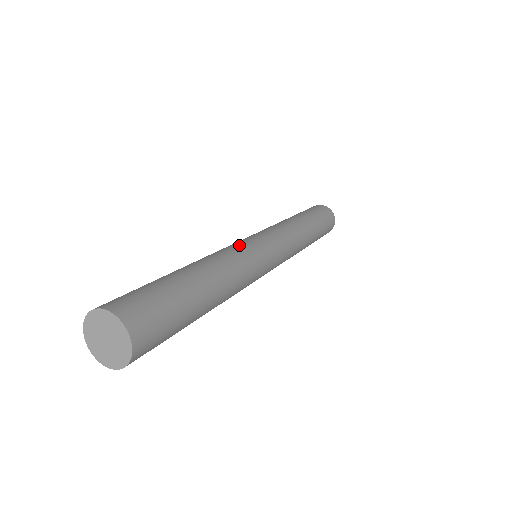
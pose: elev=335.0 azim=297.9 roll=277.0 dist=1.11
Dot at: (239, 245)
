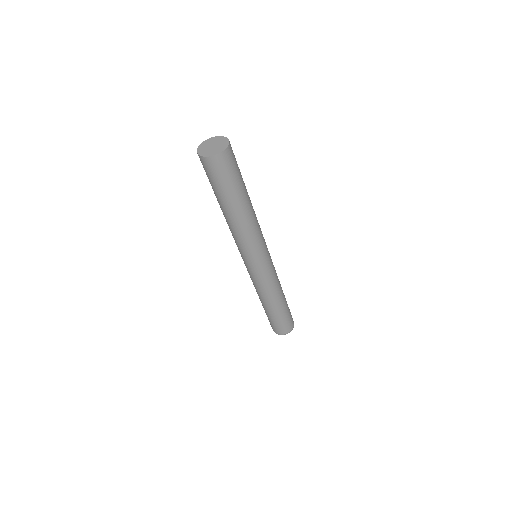
Dot at: occluded
